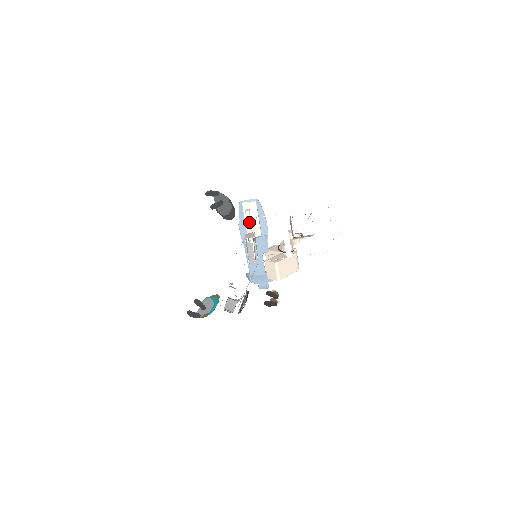
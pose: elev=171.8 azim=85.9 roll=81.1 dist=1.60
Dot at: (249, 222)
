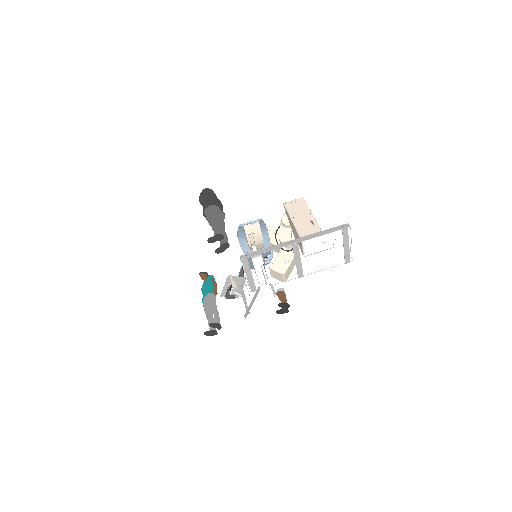
Dot at: (253, 243)
